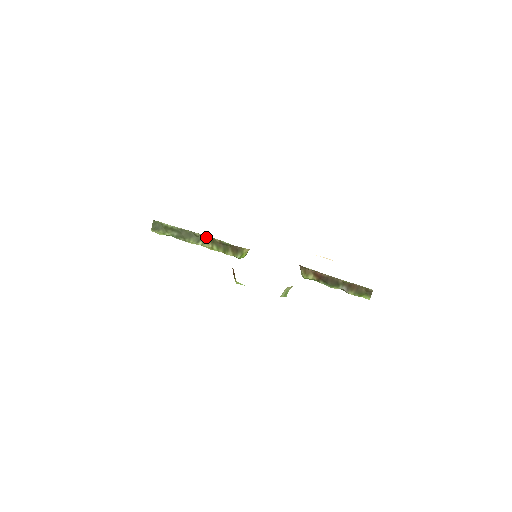
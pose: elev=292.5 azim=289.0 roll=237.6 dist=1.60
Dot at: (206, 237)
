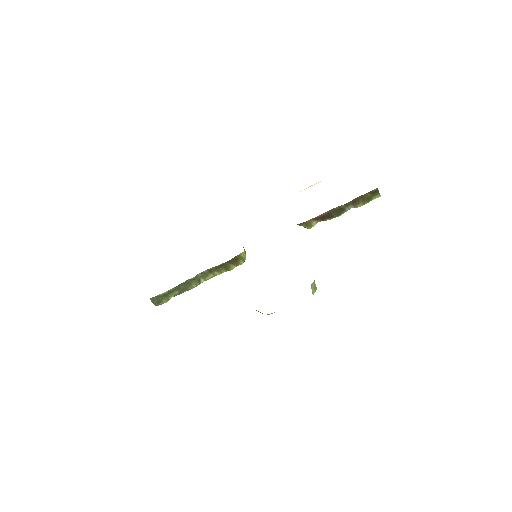
Dot at: (202, 273)
